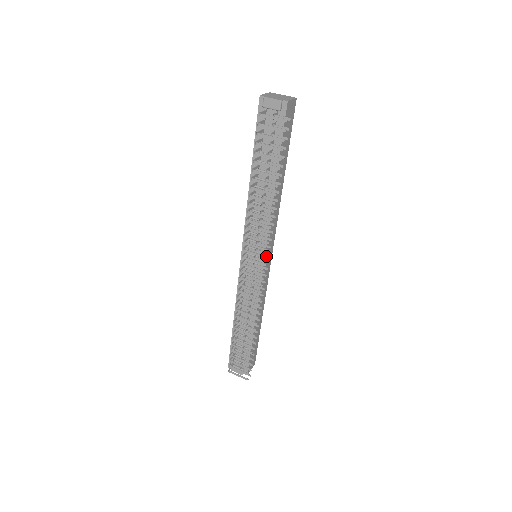
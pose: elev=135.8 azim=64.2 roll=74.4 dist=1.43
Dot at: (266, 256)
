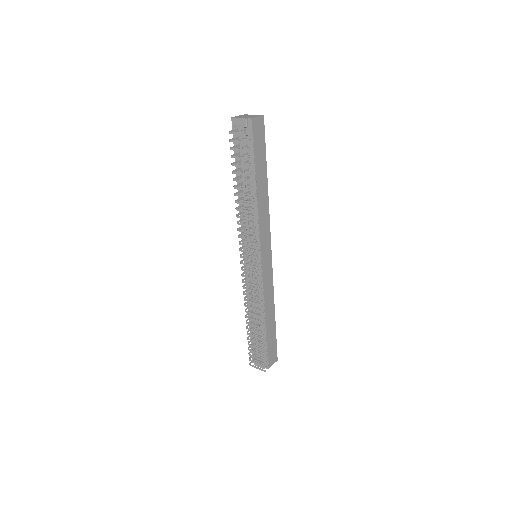
Dot at: (263, 255)
